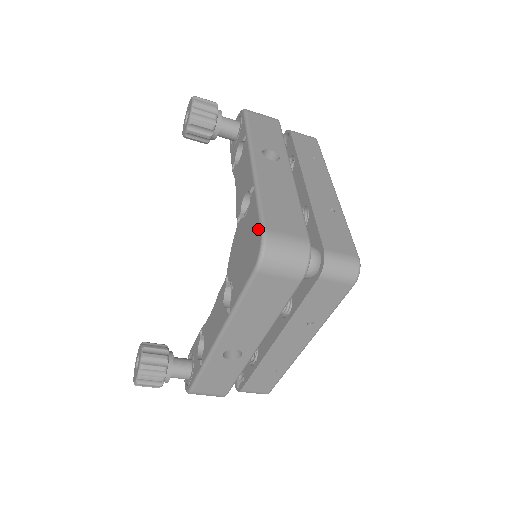
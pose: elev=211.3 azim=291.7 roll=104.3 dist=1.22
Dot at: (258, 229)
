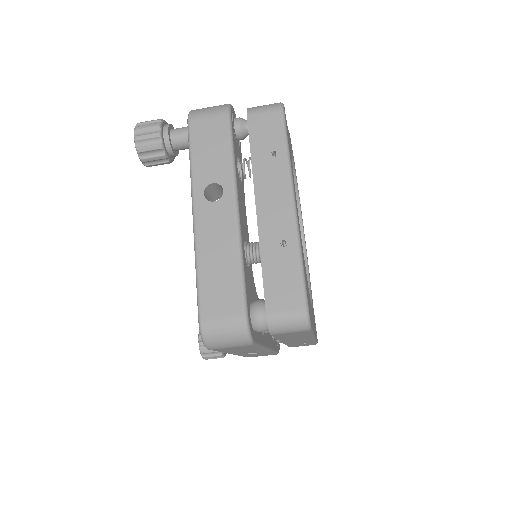
Dot at: (198, 314)
